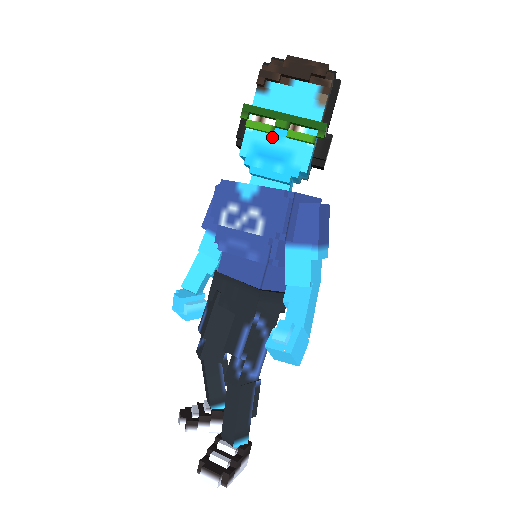
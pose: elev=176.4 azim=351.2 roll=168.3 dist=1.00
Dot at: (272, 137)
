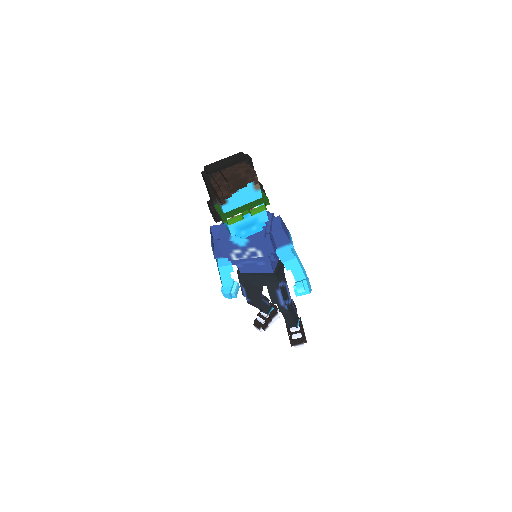
Dot at: (243, 218)
